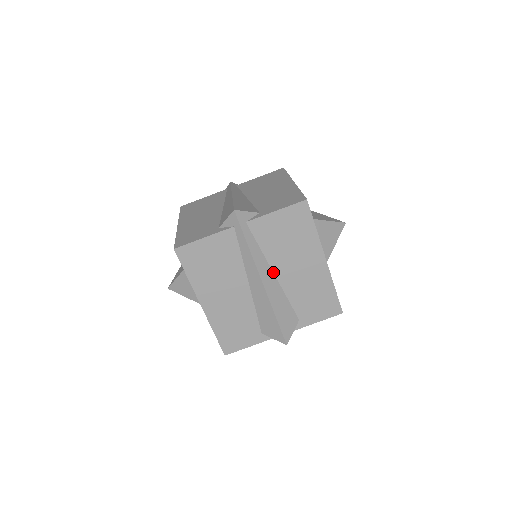
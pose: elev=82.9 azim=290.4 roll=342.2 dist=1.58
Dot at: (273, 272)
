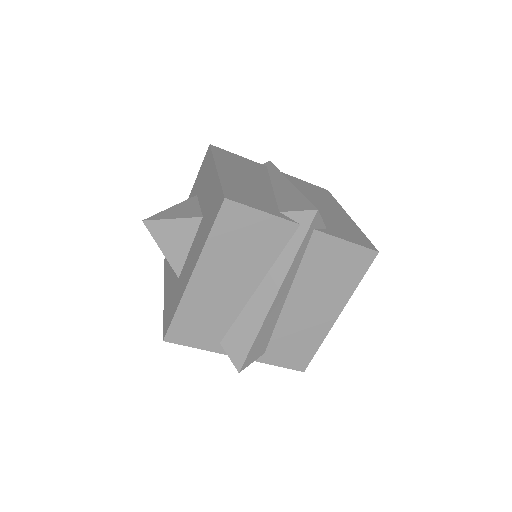
Dot at: occluded
